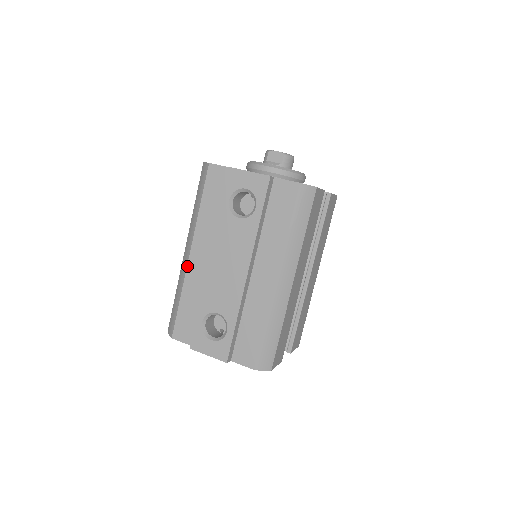
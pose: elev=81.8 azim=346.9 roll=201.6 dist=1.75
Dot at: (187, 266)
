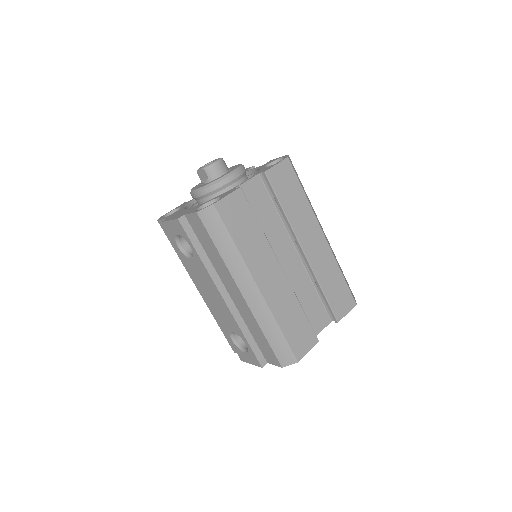
Dot at: occluded
